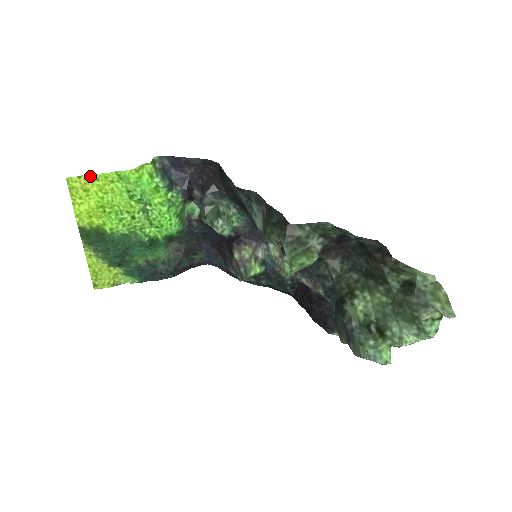
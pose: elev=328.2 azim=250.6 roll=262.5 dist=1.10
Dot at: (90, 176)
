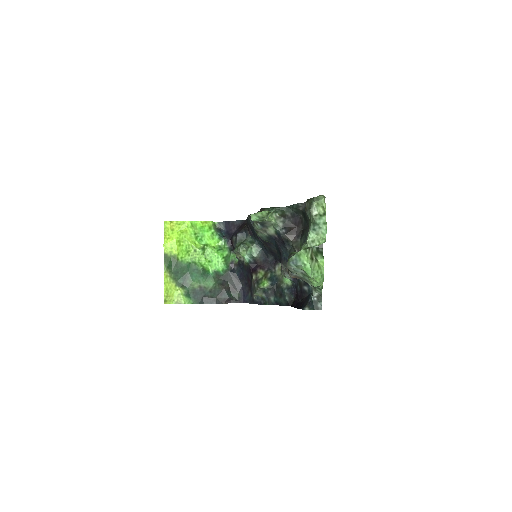
Dot at: (176, 222)
